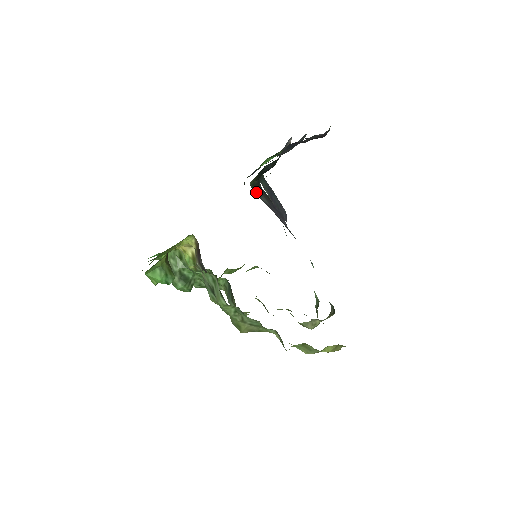
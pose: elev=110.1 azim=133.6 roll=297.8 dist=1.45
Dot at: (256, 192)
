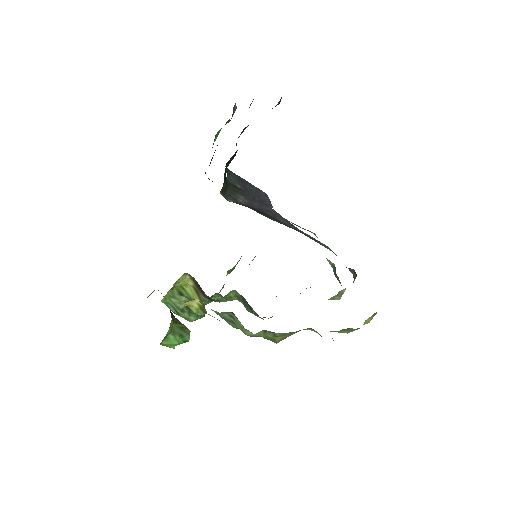
Dot at: (230, 197)
